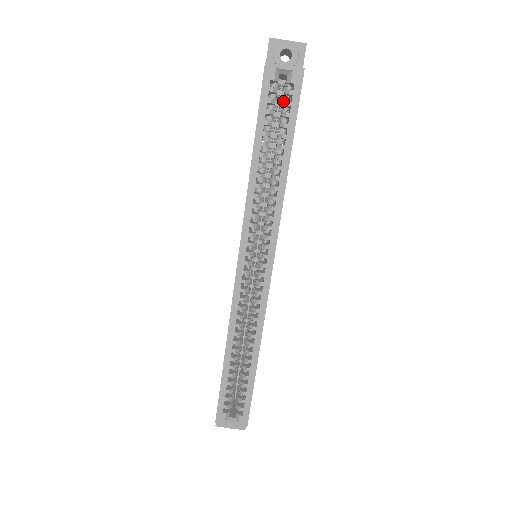
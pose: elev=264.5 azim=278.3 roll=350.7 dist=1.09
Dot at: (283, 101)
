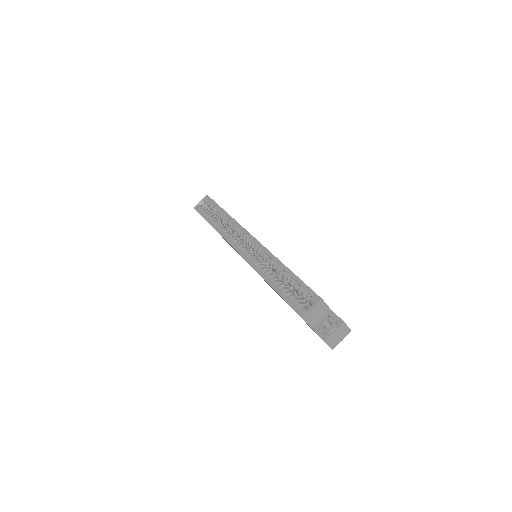
Dot at: (209, 207)
